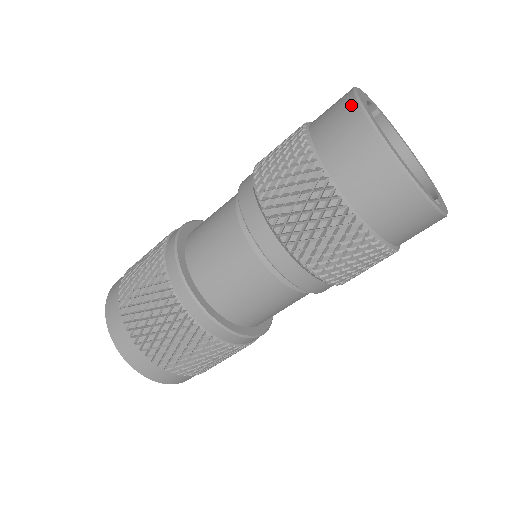
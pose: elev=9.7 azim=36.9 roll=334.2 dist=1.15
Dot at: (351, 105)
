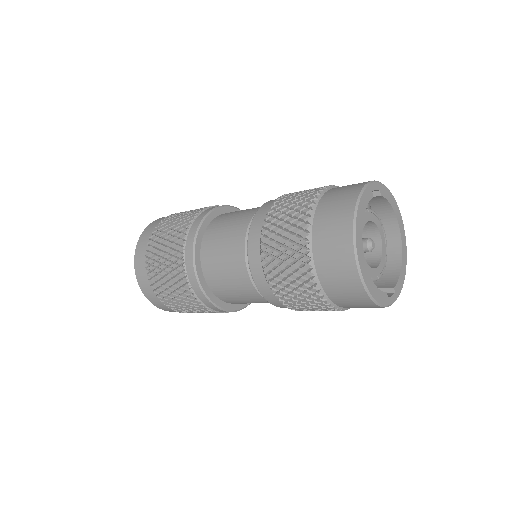
Dot at: (347, 228)
